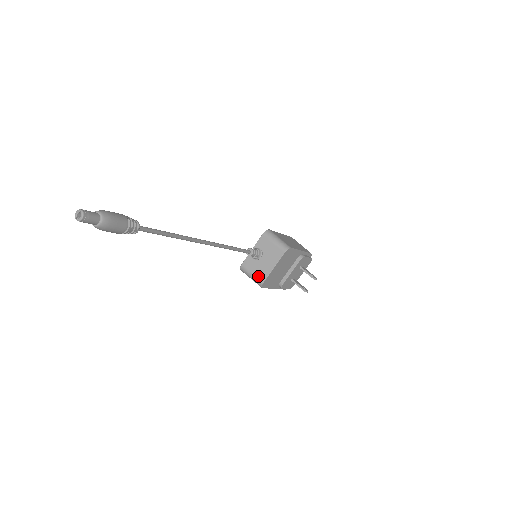
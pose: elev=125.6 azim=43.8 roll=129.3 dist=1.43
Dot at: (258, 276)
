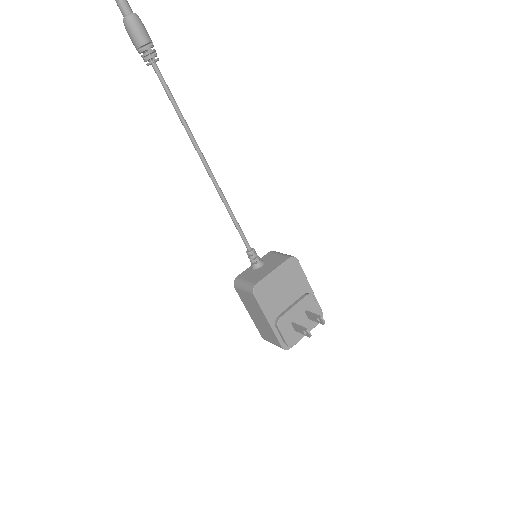
Dot at: (252, 280)
